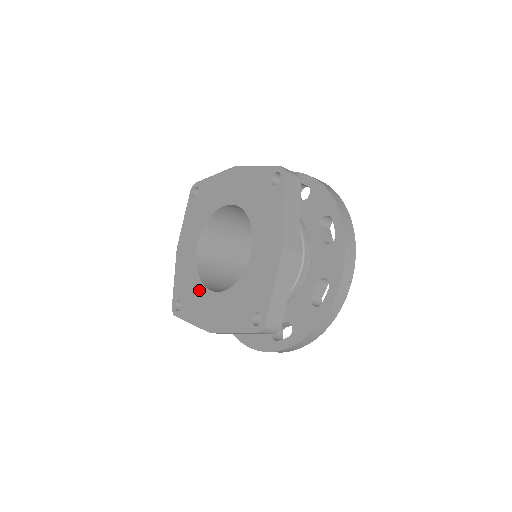
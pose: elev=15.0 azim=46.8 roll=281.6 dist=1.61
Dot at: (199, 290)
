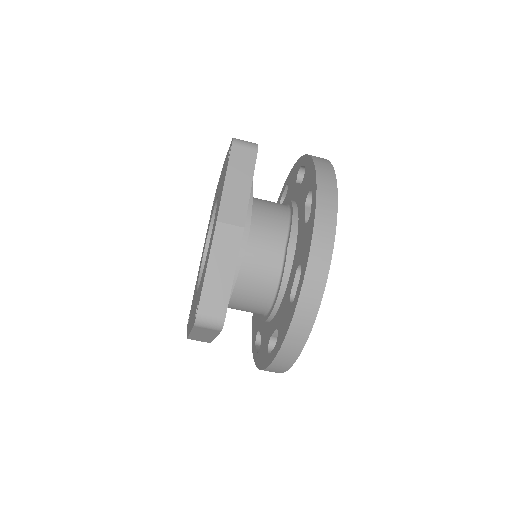
Dot at: (204, 268)
